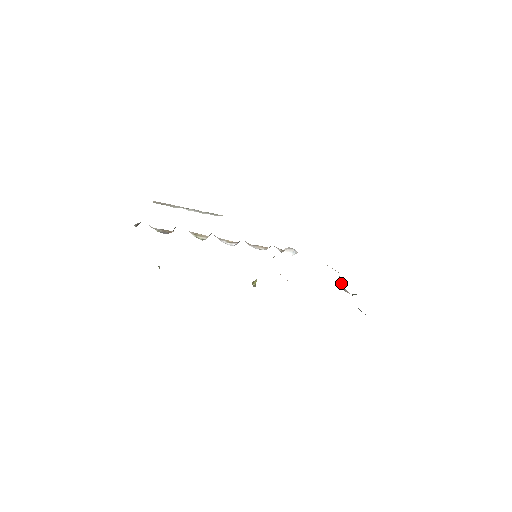
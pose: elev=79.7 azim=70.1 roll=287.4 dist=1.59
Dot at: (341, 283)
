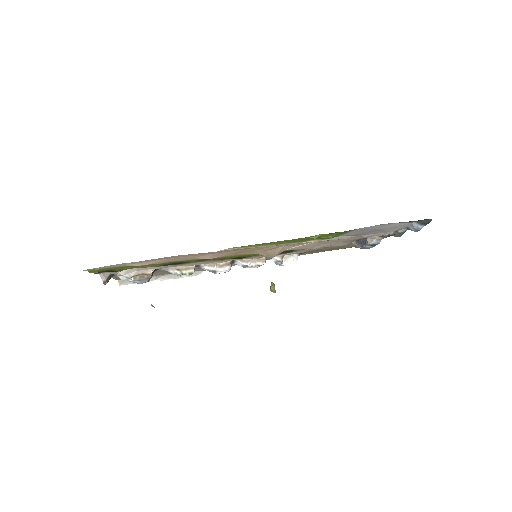
Dot at: (359, 243)
